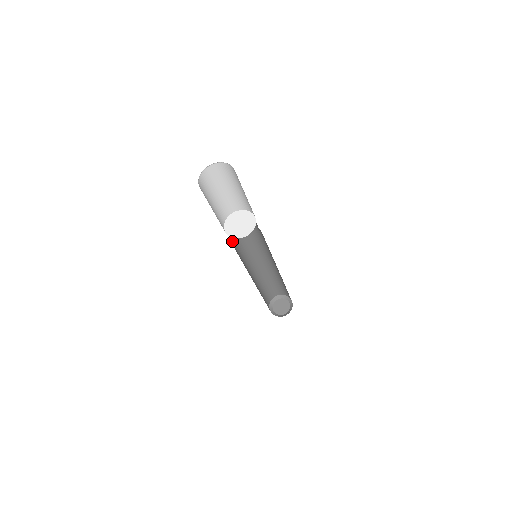
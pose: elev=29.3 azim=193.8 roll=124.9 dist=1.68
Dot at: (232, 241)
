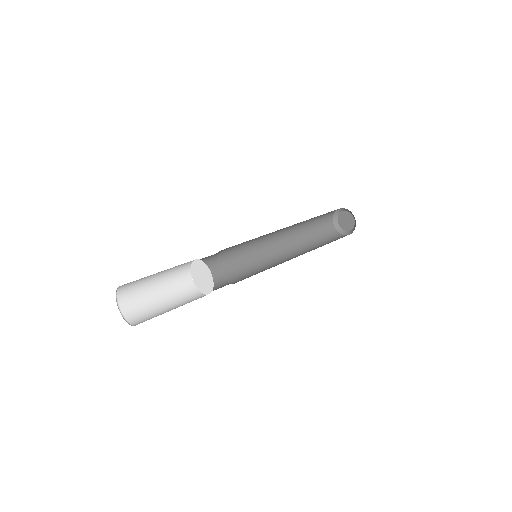
Dot at: (215, 254)
